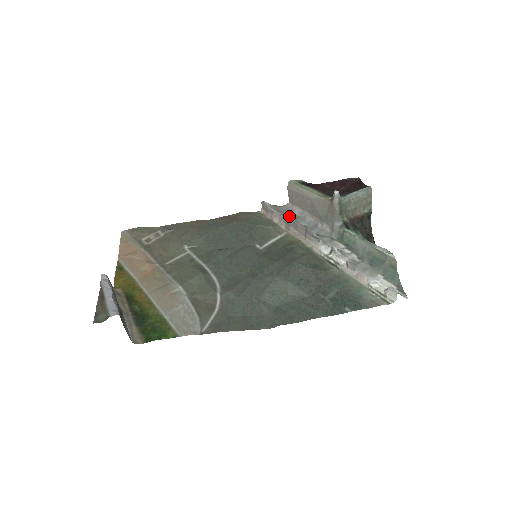
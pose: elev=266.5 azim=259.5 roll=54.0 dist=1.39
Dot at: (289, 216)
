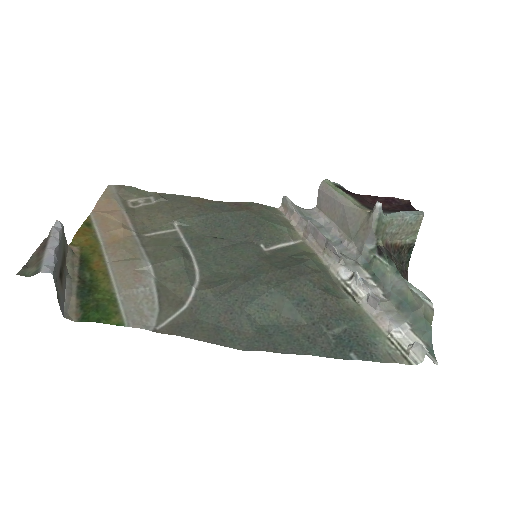
Dot at: occluded
